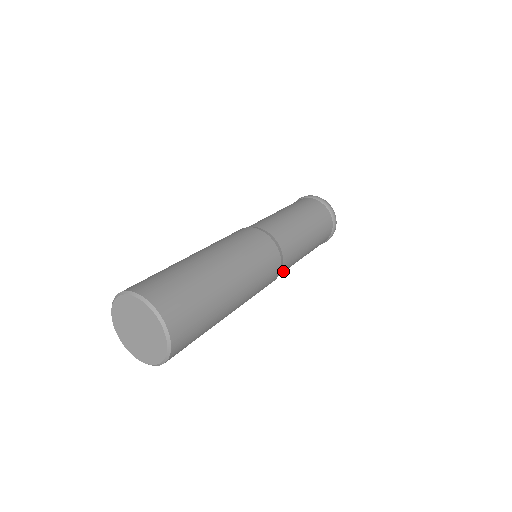
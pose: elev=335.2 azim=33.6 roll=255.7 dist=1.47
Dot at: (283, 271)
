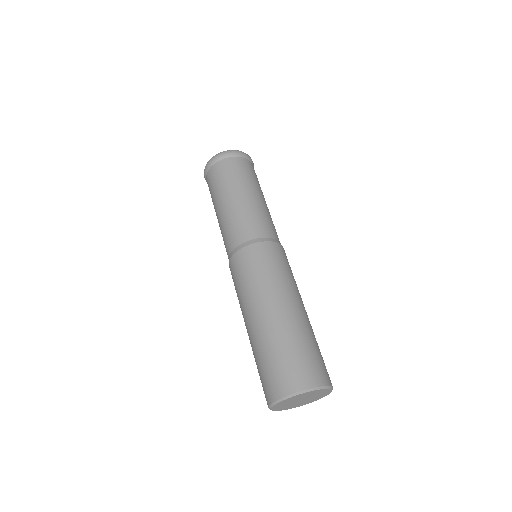
Dot at: occluded
